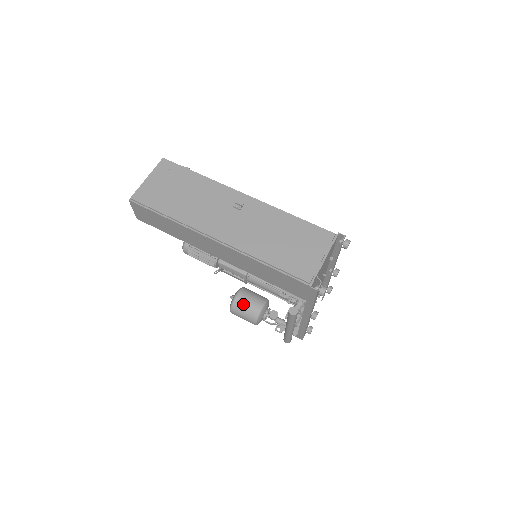
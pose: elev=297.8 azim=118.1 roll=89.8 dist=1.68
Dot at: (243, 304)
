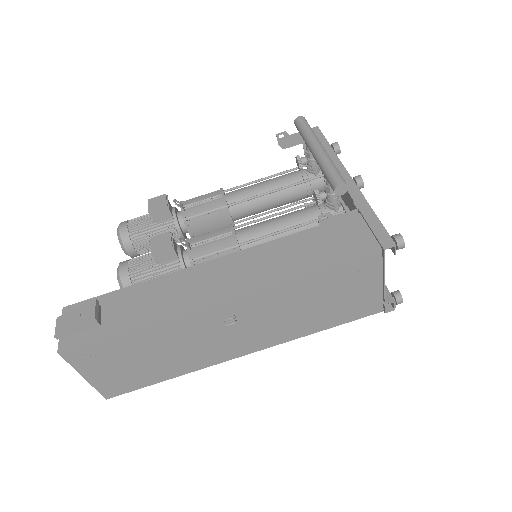
Dot at: occluded
